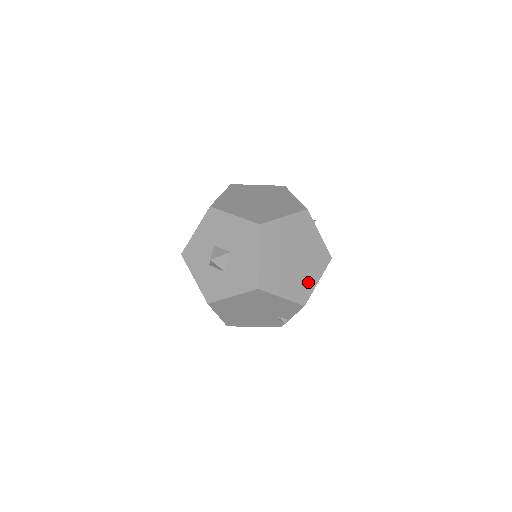
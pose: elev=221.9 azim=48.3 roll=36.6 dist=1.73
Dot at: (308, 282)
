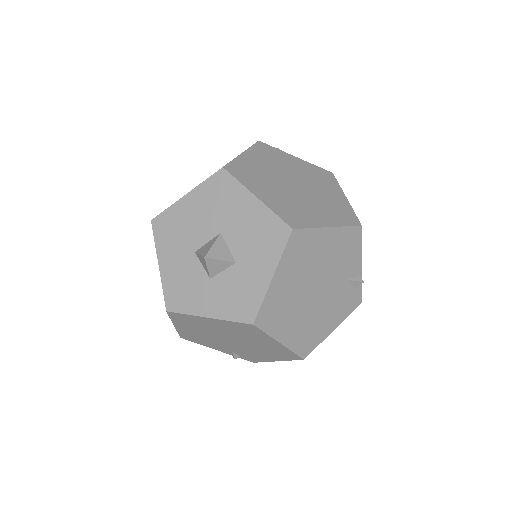
Dot at: (337, 202)
